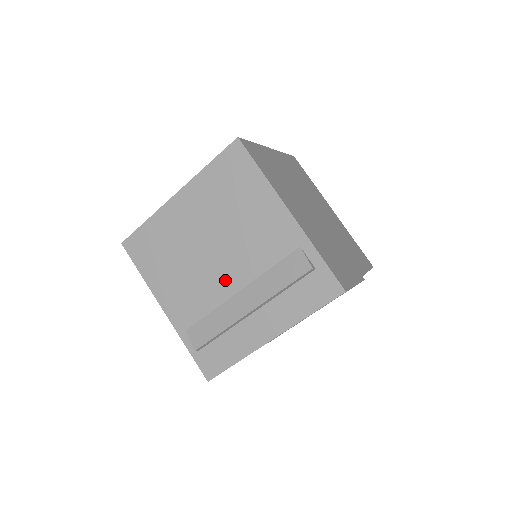
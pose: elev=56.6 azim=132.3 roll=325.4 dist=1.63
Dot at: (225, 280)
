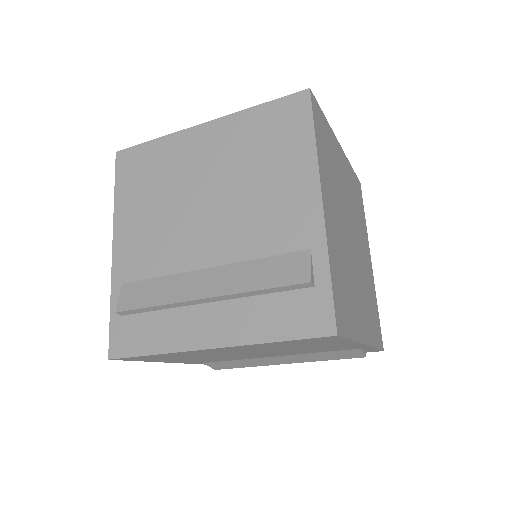
Dot at: (262, 356)
